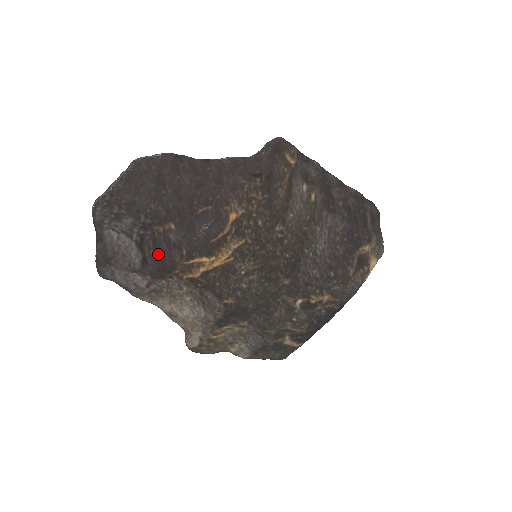
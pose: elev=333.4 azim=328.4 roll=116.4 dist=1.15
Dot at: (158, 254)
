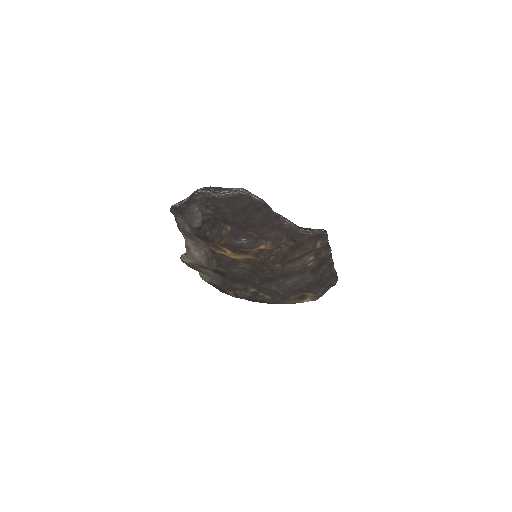
Dot at: (209, 231)
